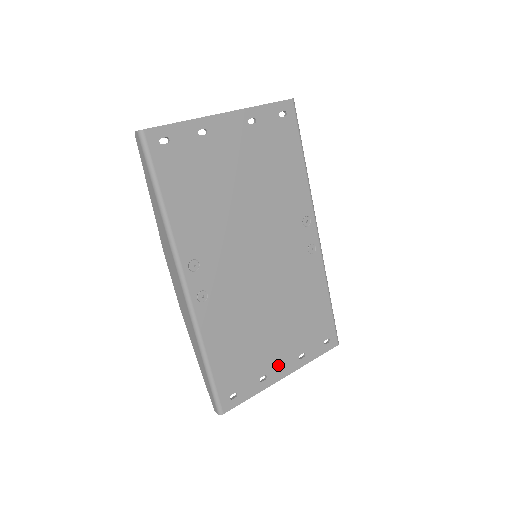
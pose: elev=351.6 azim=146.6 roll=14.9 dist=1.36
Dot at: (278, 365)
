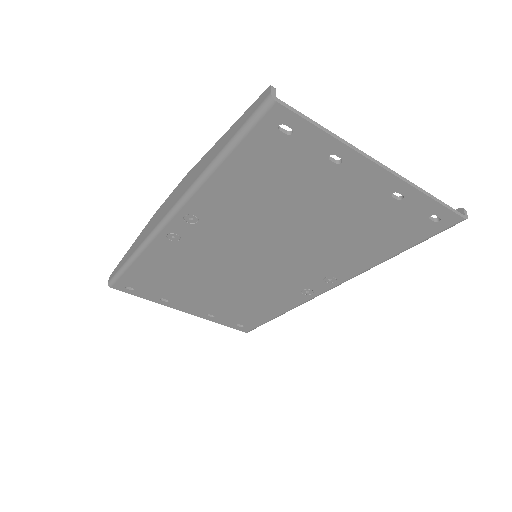
Dot at: (186, 305)
